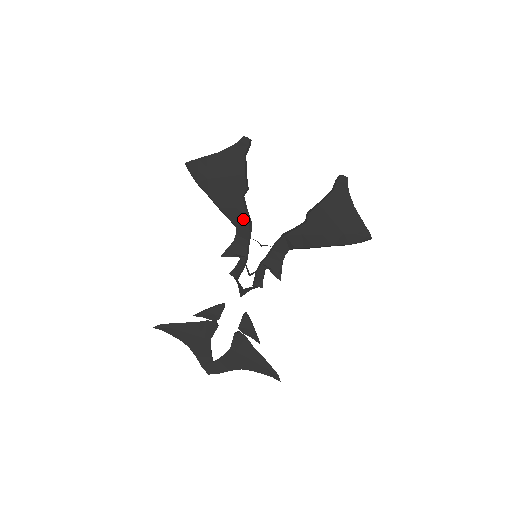
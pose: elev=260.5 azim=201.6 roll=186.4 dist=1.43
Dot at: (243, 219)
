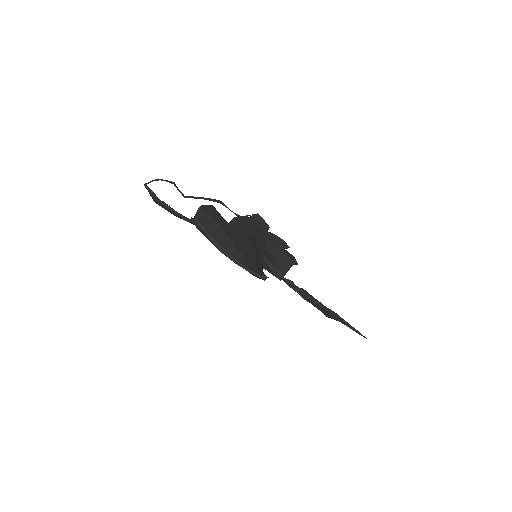
Dot at: occluded
